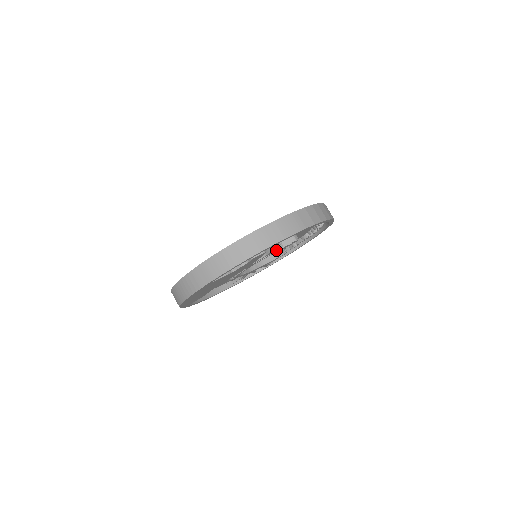
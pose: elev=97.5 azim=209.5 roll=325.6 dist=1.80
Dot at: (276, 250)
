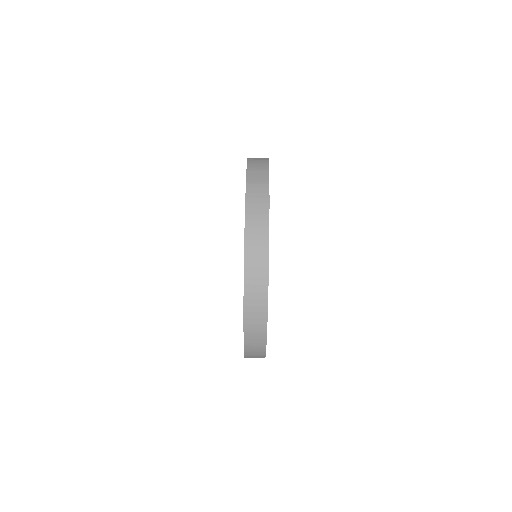
Dot at: occluded
